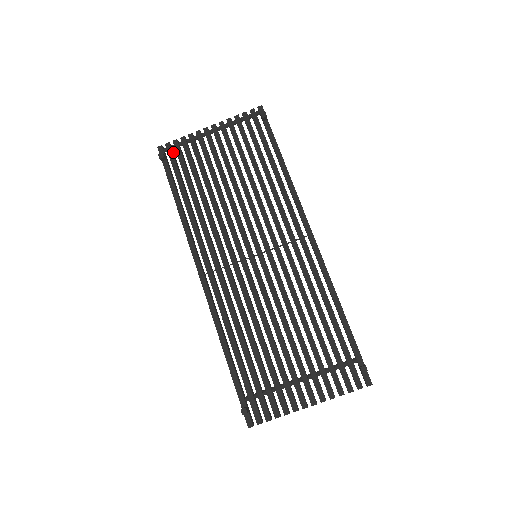
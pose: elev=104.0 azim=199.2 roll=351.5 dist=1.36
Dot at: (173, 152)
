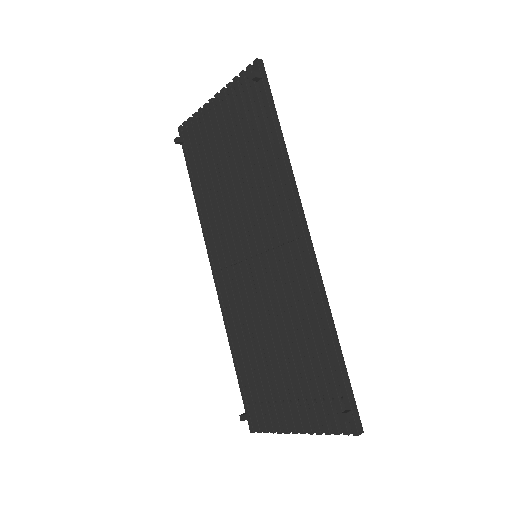
Dot at: occluded
